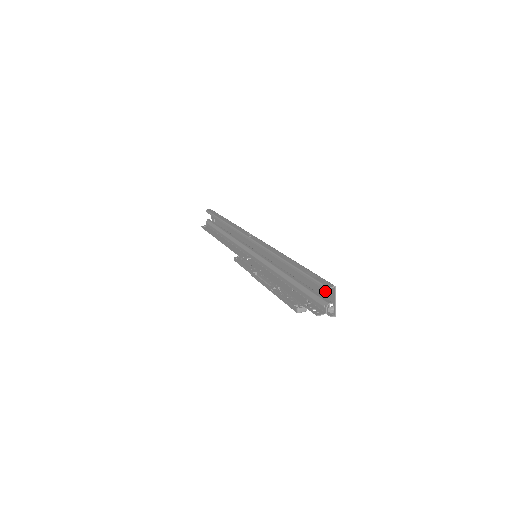
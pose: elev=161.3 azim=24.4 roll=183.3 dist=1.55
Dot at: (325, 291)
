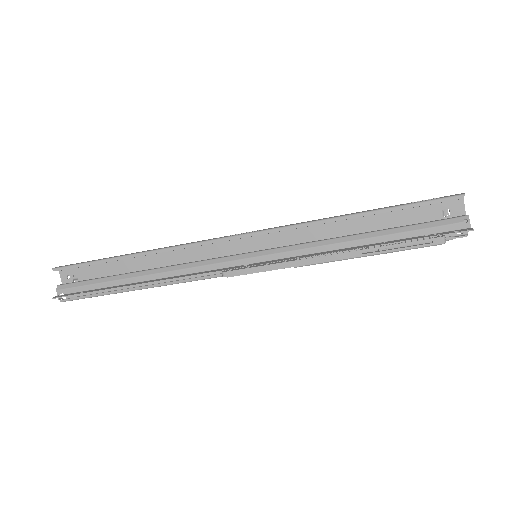
Dot at: (441, 213)
